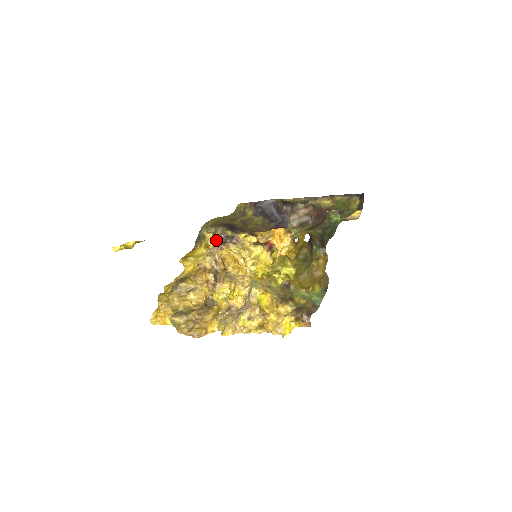
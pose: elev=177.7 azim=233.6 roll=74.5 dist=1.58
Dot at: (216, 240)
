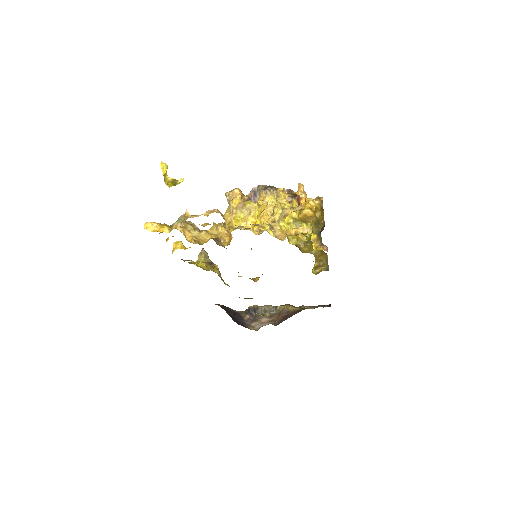
Dot at: (250, 197)
